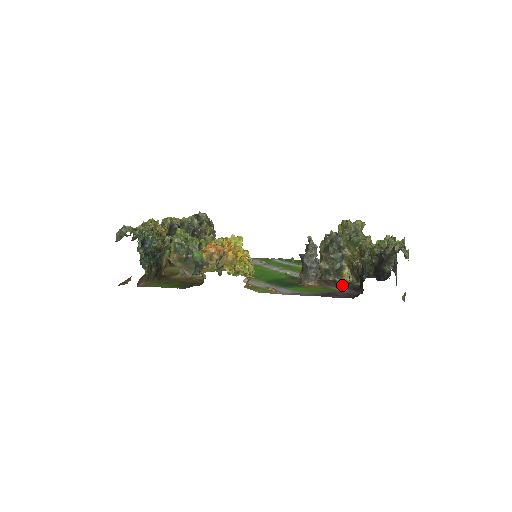
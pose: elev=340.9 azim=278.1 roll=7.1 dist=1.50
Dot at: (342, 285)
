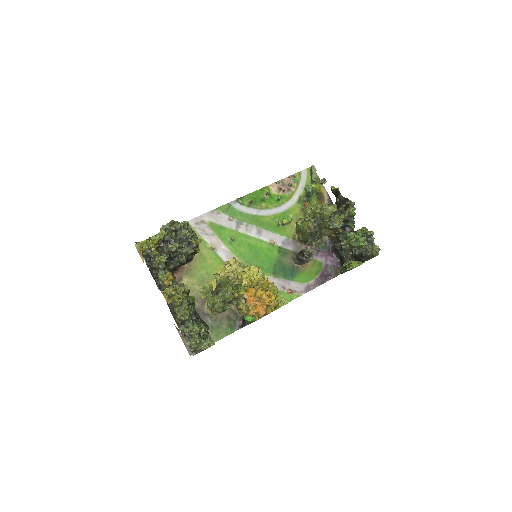
Dot at: (319, 248)
